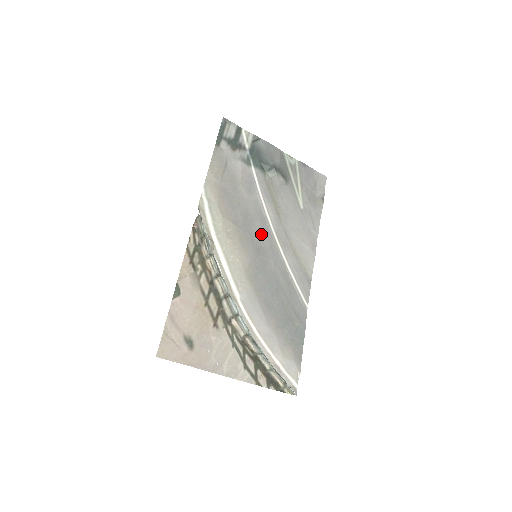
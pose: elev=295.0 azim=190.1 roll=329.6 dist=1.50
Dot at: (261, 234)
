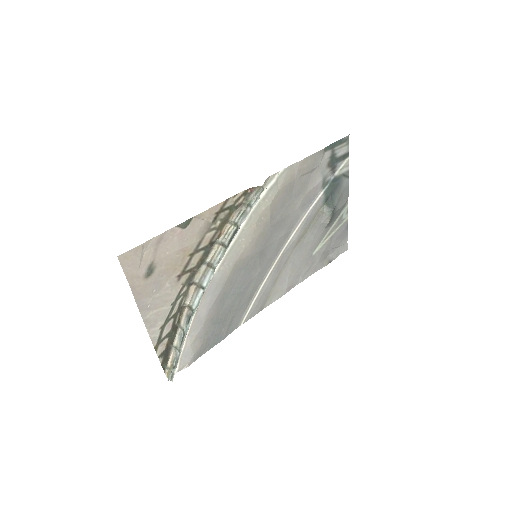
Dot at: (275, 244)
